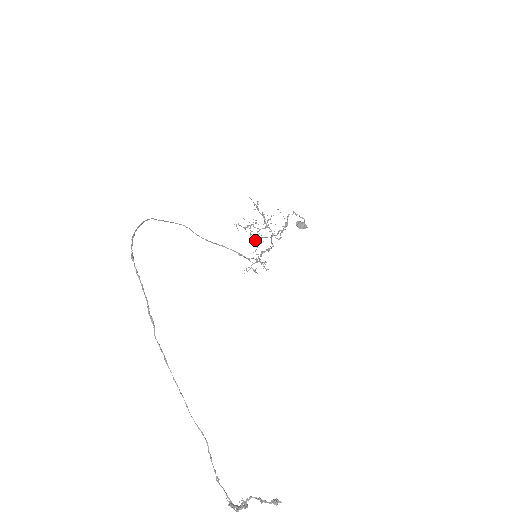
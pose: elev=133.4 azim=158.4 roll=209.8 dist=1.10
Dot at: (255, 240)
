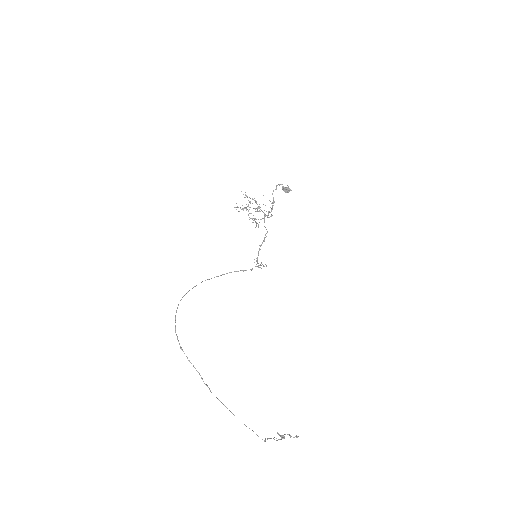
Dot at: (253, 220)
